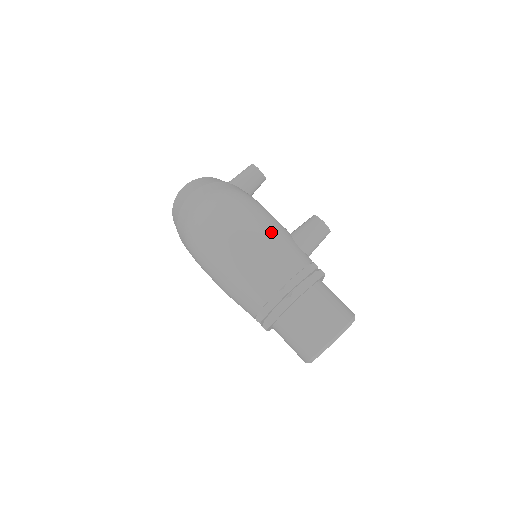
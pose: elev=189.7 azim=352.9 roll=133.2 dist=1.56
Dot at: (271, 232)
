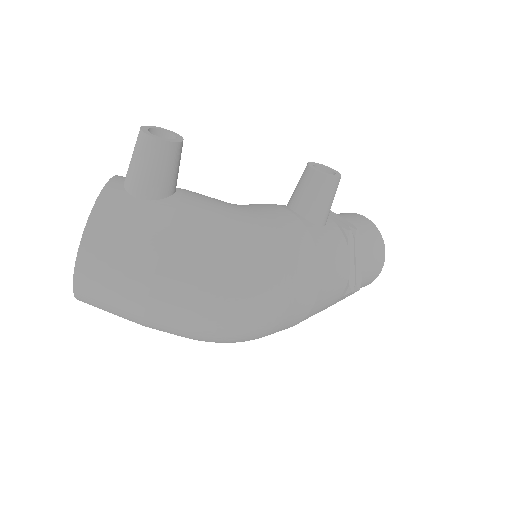
Dot at: (316, 259)
